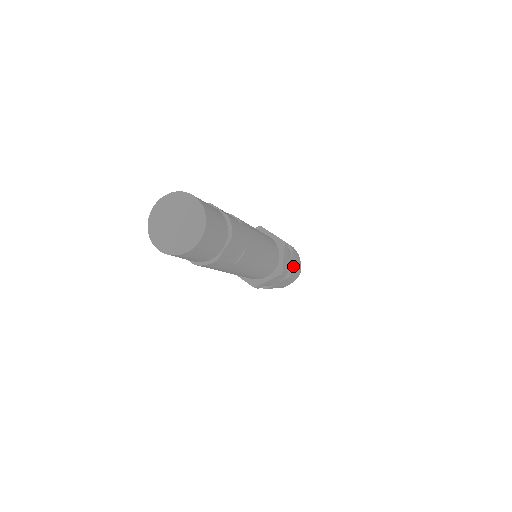
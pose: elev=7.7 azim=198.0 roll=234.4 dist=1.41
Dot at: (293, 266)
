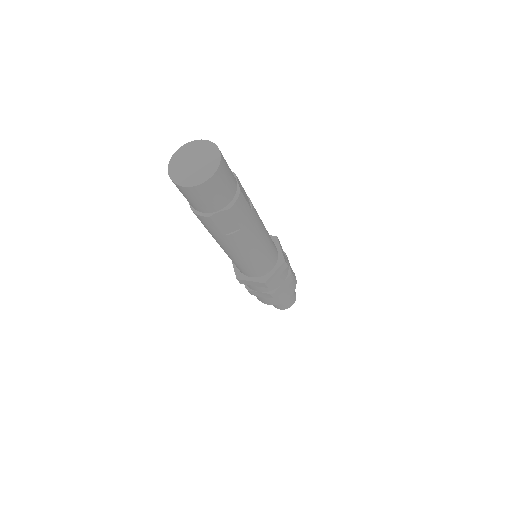
Dot at: (282, 289)
